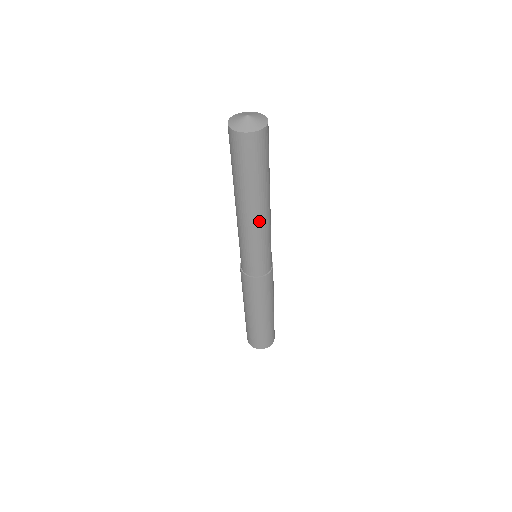
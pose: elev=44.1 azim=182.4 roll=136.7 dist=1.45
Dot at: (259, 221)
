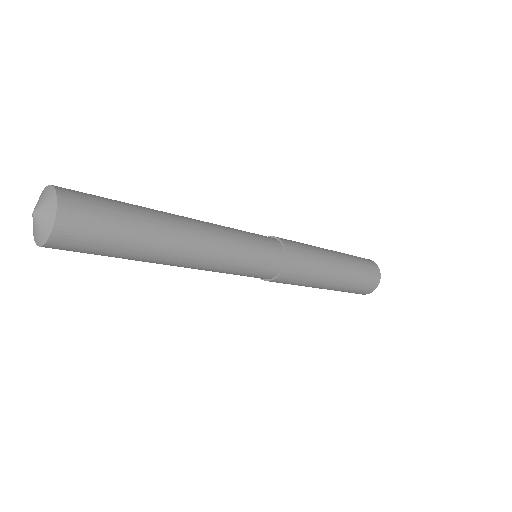
Dot at: (186, 267)
